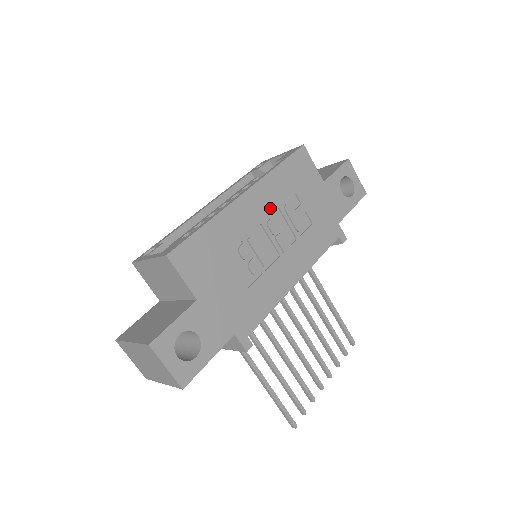
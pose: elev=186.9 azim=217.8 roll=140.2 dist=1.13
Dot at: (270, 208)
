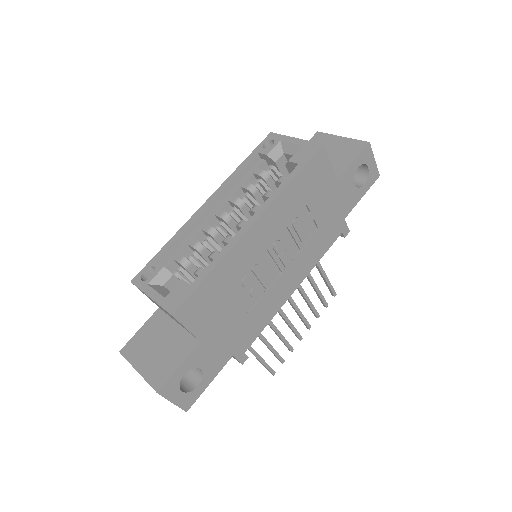
Dot at: (278, 230)
